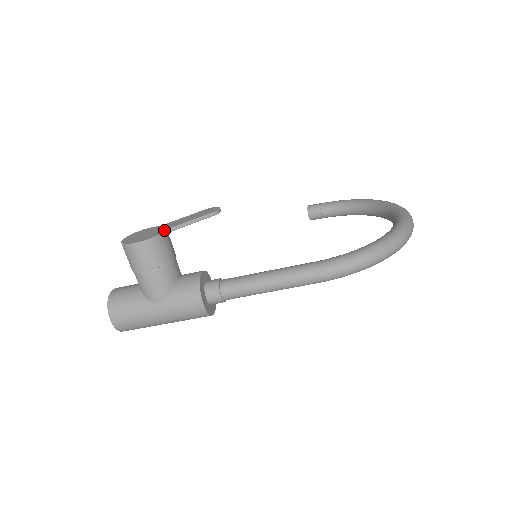
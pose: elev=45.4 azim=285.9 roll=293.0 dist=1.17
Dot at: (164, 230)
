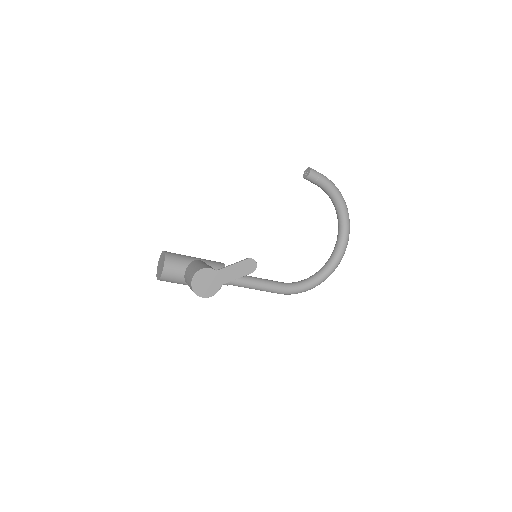
Dot at: occluded
